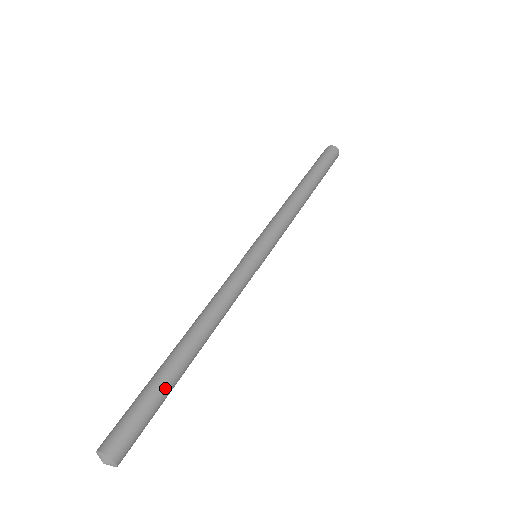
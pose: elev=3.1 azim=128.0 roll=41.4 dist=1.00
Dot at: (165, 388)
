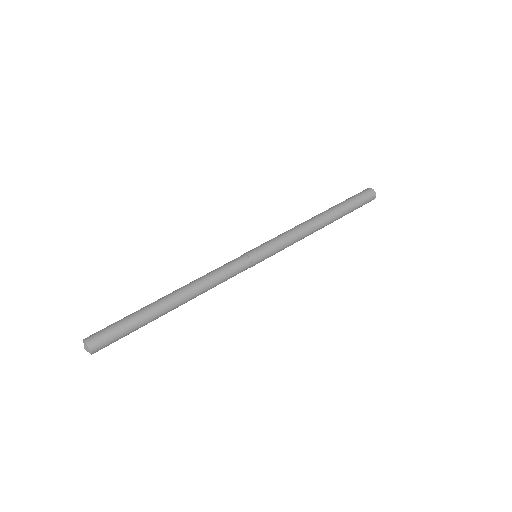
Dot at: (138, 314)
